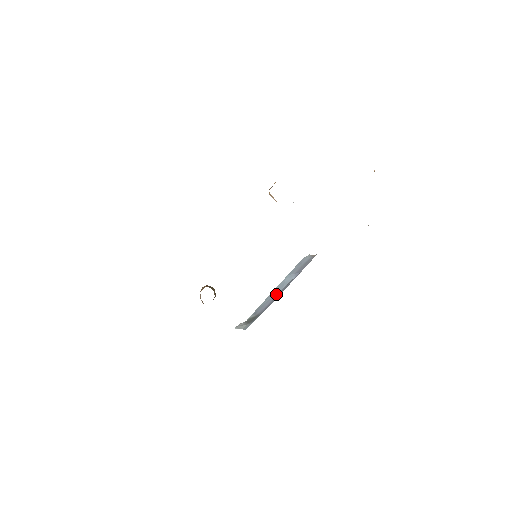
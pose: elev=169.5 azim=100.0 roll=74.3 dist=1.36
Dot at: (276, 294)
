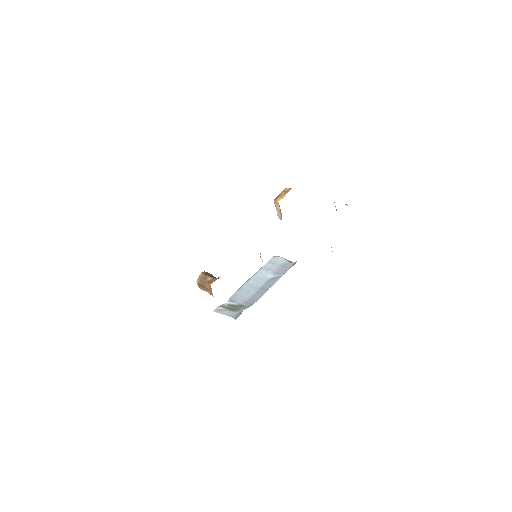
Dot at: (256, 288)
